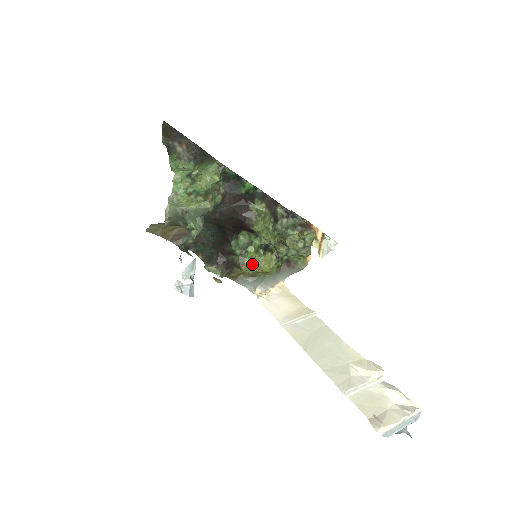
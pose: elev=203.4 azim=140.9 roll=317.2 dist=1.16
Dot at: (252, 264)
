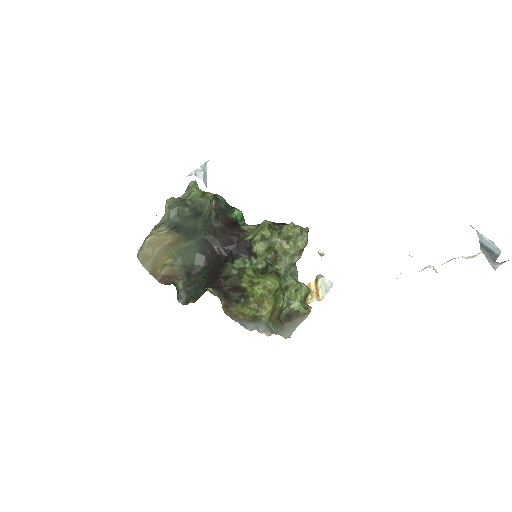
Dot at: (252, 281)
